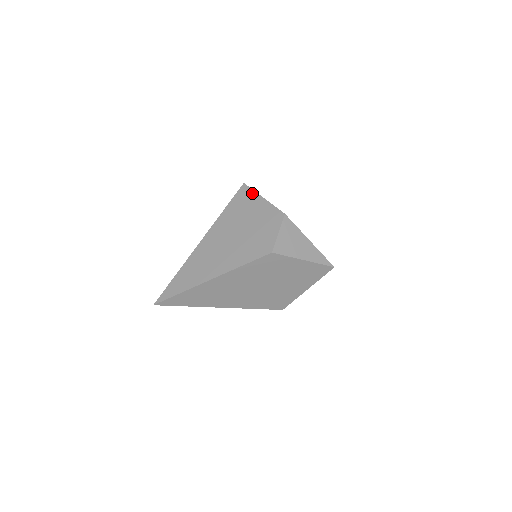
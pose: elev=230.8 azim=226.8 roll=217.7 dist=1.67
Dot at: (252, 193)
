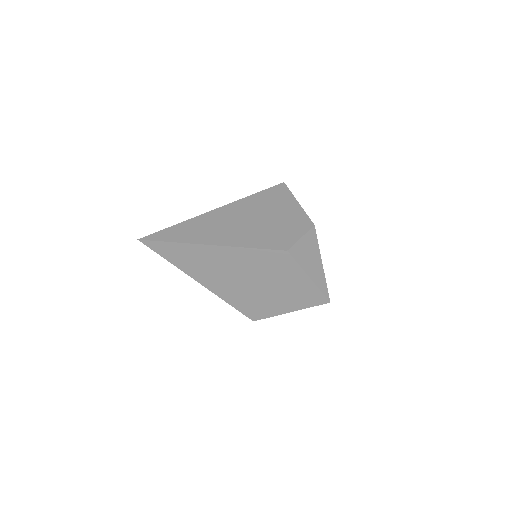
Dot at: (289, 194)
